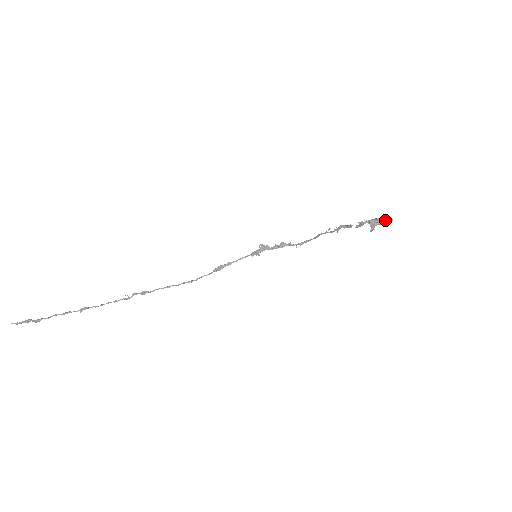
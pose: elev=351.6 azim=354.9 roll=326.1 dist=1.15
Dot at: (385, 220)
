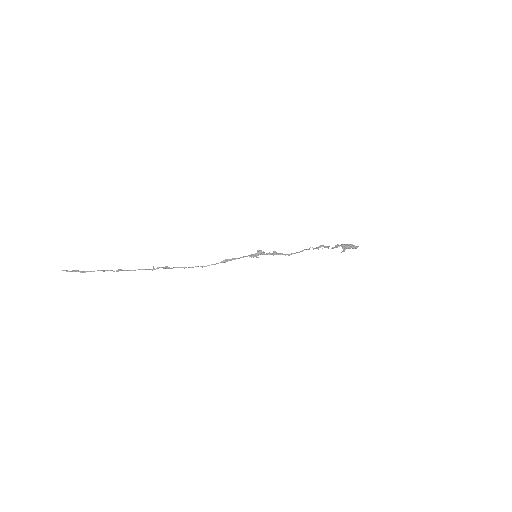
Dot at: (353, 246)
